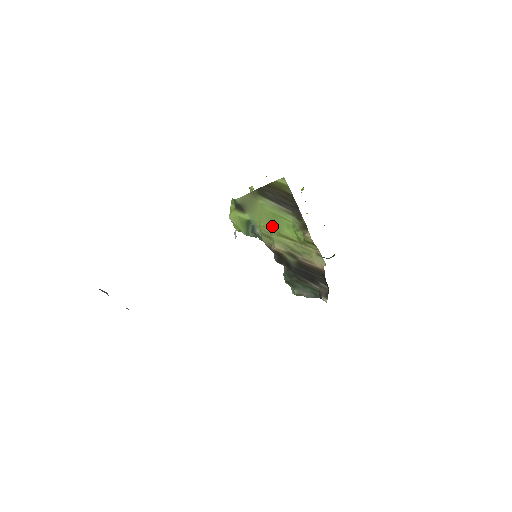
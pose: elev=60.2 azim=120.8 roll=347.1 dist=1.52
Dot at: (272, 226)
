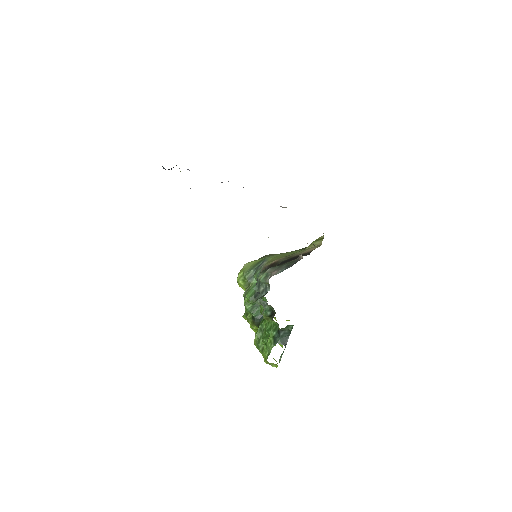
Dot at: occluded
